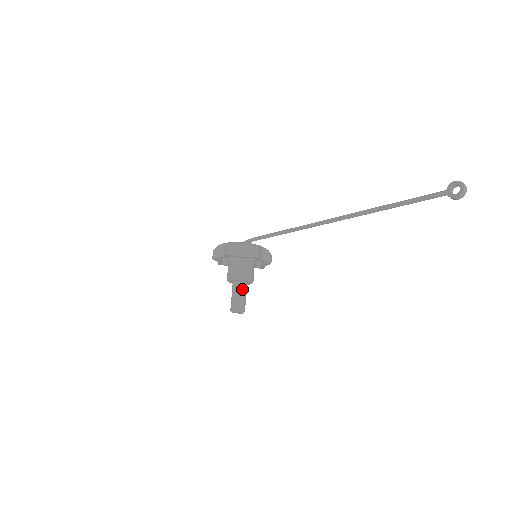
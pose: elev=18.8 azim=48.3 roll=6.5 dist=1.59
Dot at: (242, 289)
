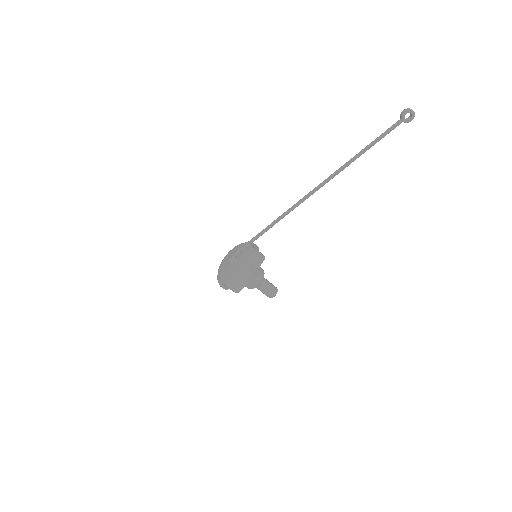
Dot at: (265, 281)
